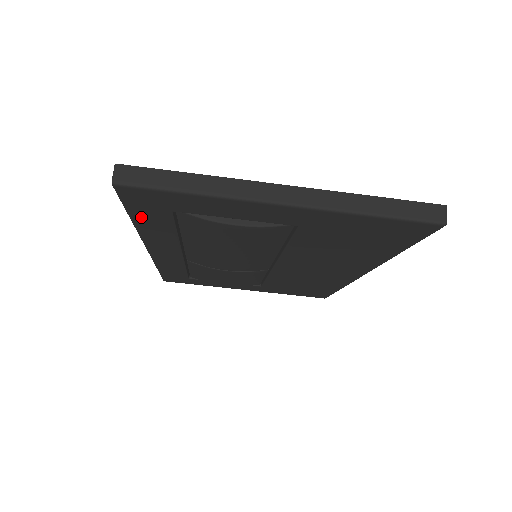
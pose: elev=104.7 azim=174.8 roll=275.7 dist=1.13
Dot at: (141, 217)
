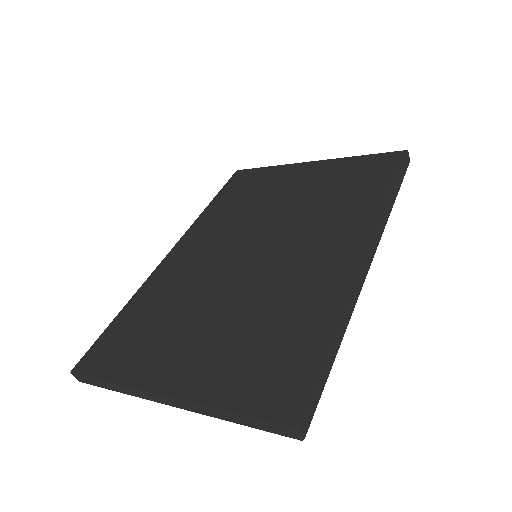
Dot at: occluded
